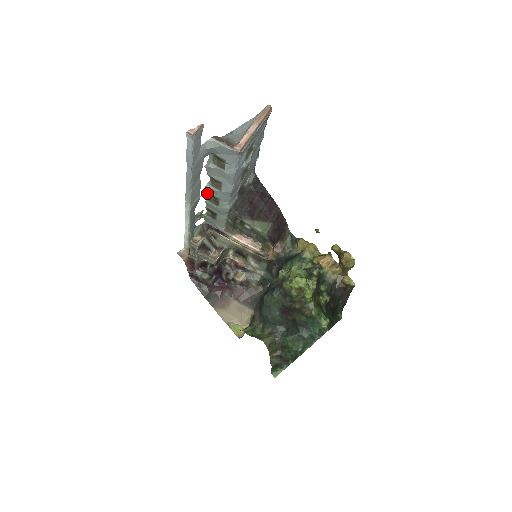
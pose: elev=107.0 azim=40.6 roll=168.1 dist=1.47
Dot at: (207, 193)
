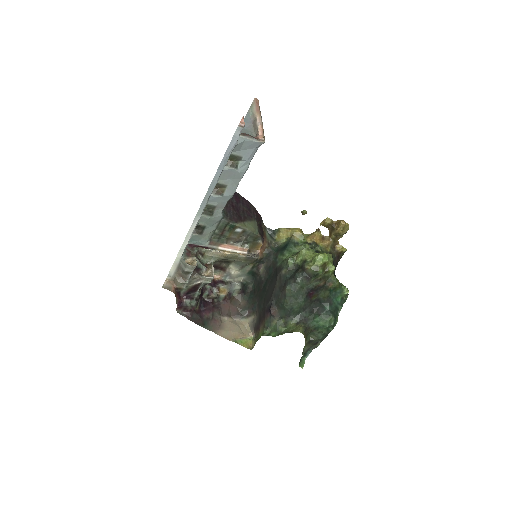
Dot at: occluded
